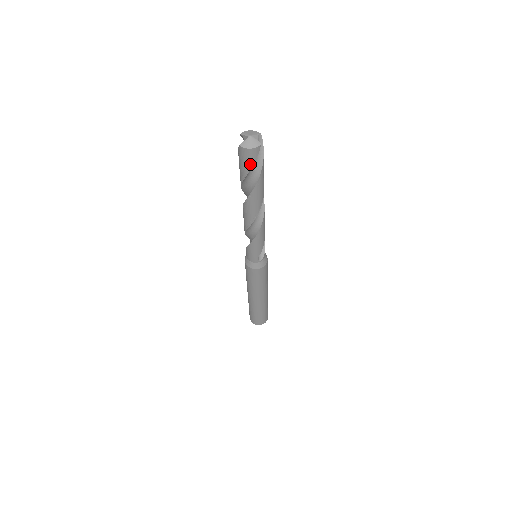
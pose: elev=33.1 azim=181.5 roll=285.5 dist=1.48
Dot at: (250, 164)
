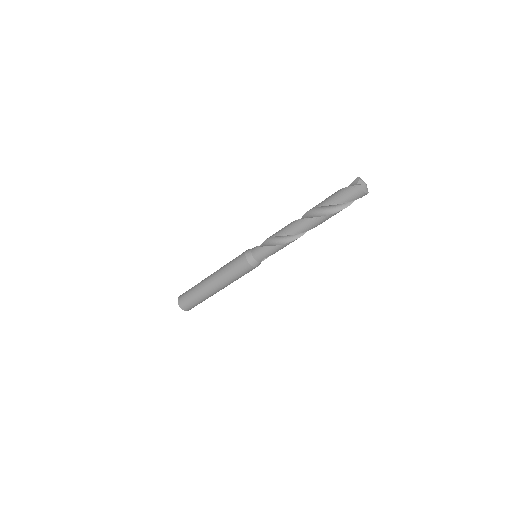
Dot at: (351, 200)
